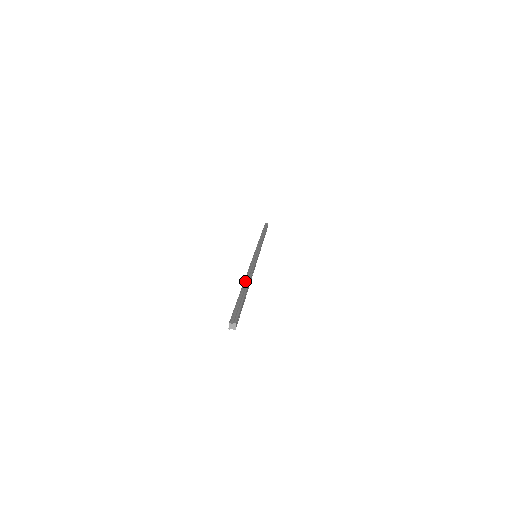
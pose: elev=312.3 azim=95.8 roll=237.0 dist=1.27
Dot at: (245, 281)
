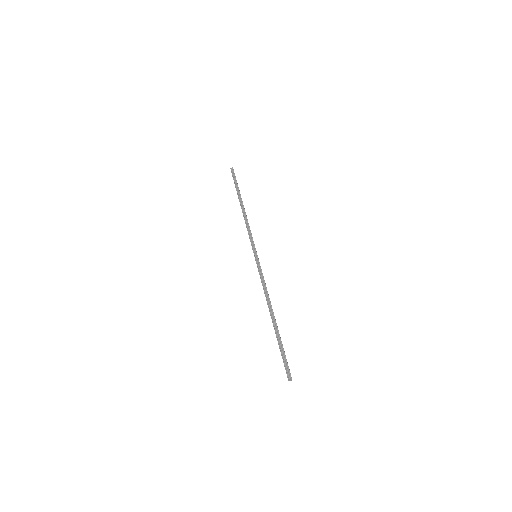
Dot at: (271, 313)
